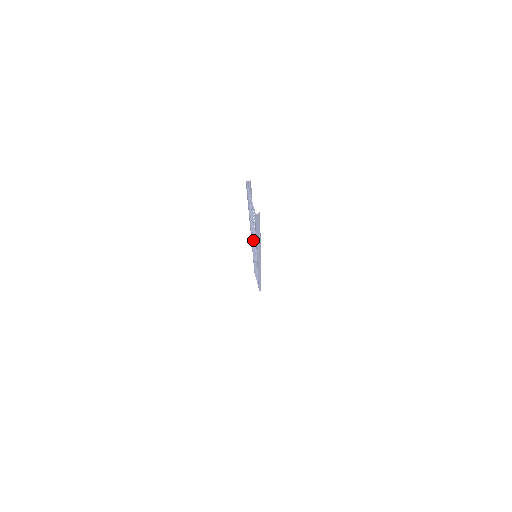
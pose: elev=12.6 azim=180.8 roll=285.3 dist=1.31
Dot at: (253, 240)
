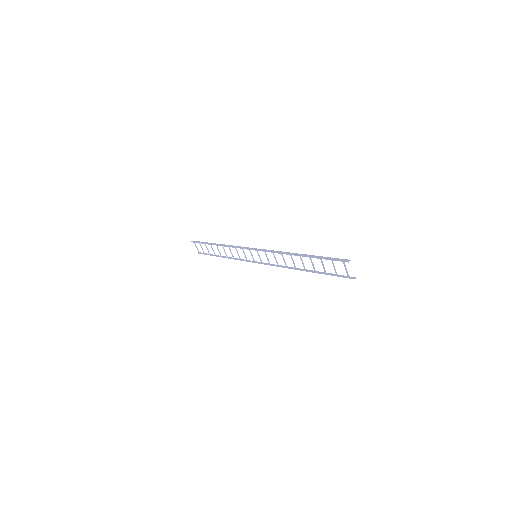
Dot at: occluded
